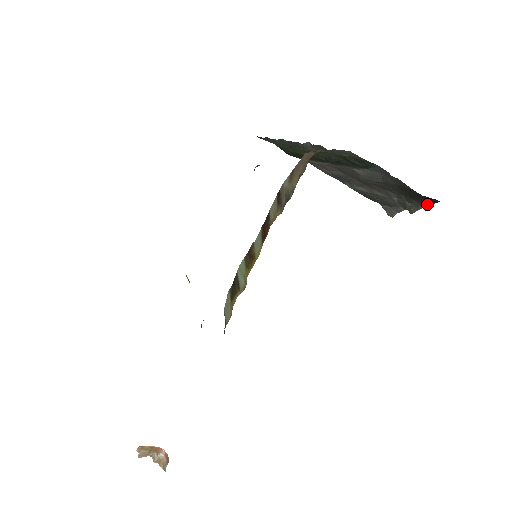
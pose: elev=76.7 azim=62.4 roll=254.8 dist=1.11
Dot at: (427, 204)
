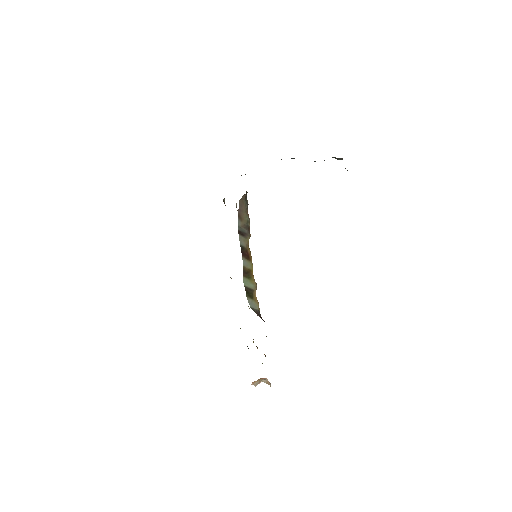
Dot at: occluded
